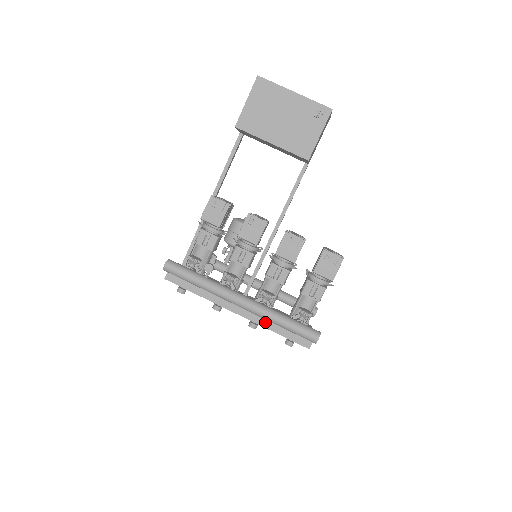
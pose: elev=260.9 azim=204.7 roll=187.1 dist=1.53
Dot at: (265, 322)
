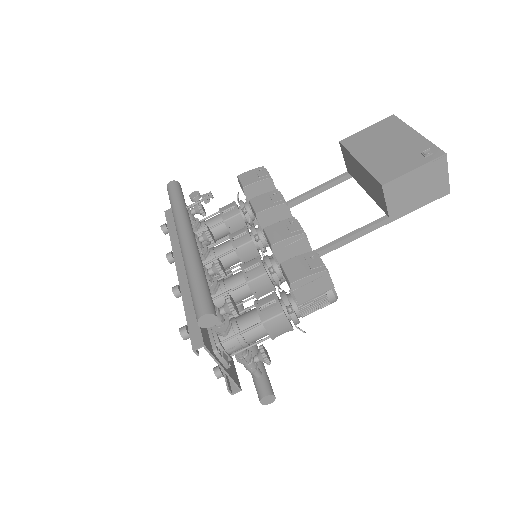
Dot at: (188, 291)
